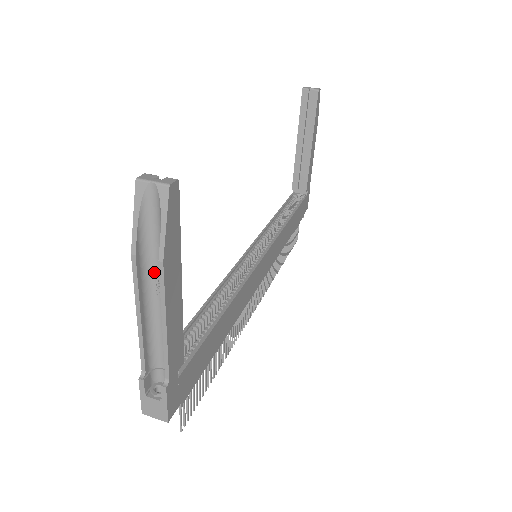
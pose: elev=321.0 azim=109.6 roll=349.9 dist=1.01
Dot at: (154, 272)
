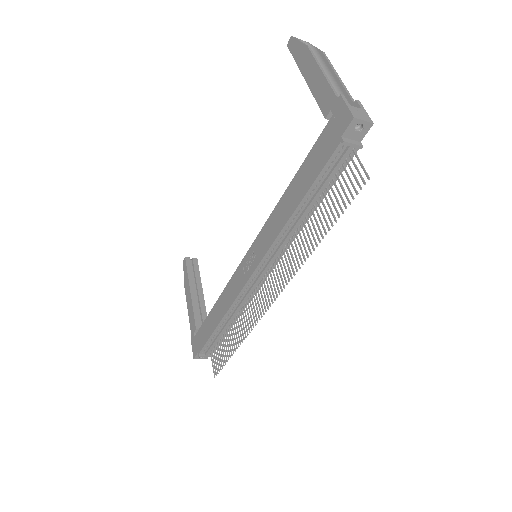
Dot at: occluded
